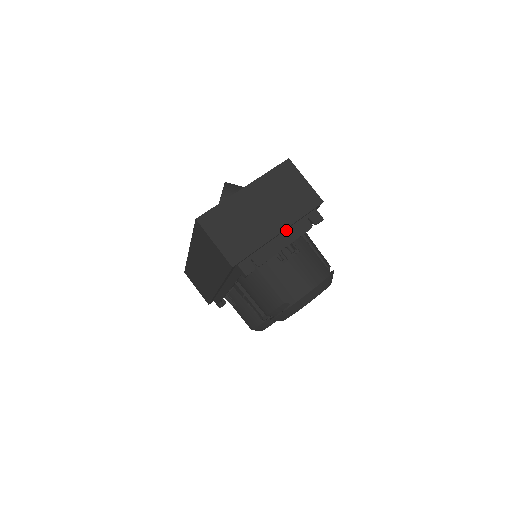
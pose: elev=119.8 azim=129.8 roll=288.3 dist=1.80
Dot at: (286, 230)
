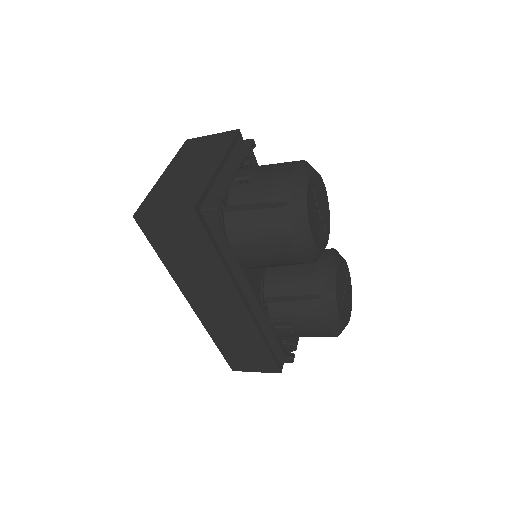
Dot at: (226, 165)
